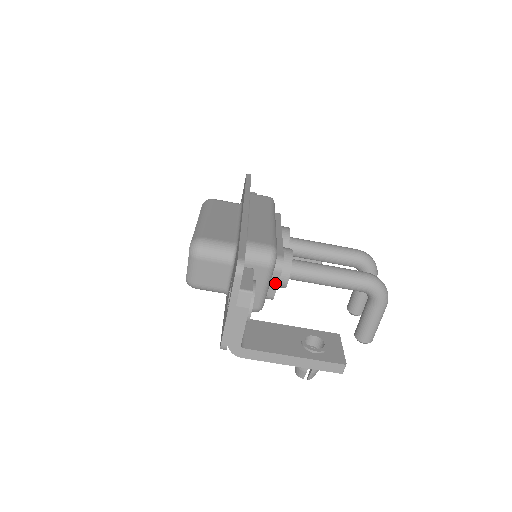
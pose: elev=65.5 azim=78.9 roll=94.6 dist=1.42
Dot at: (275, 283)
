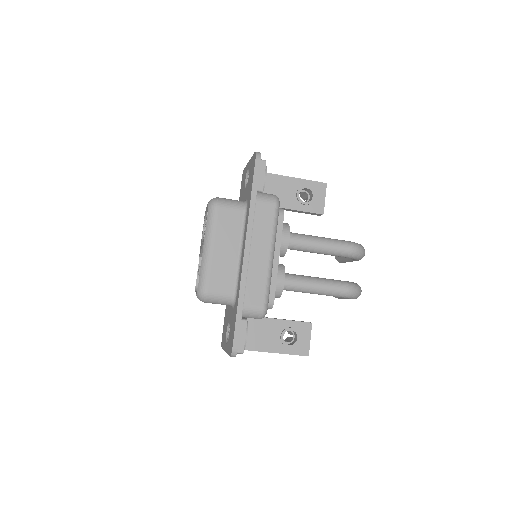
Dot at: occluded
